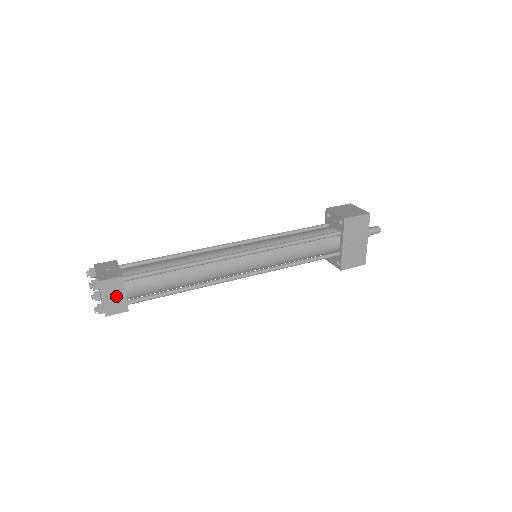
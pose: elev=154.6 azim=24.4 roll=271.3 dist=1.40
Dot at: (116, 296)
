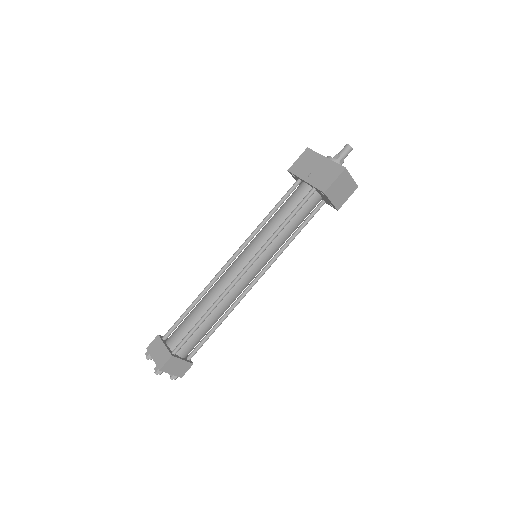
Dot at: (160, 351)
